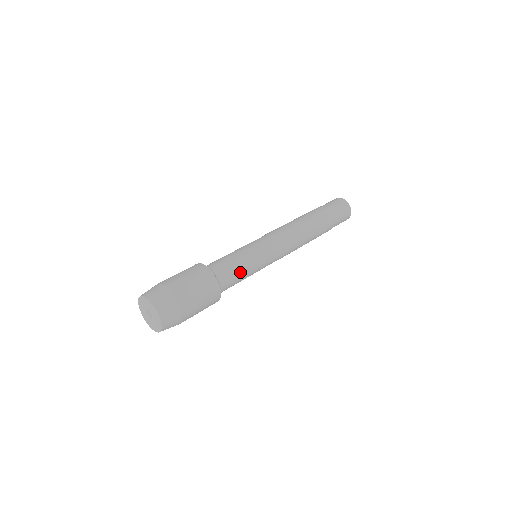
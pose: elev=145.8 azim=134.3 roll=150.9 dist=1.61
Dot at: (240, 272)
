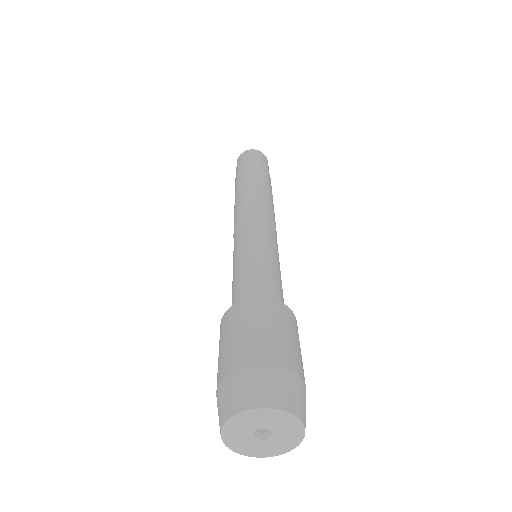
Dot at: (272, 274)
